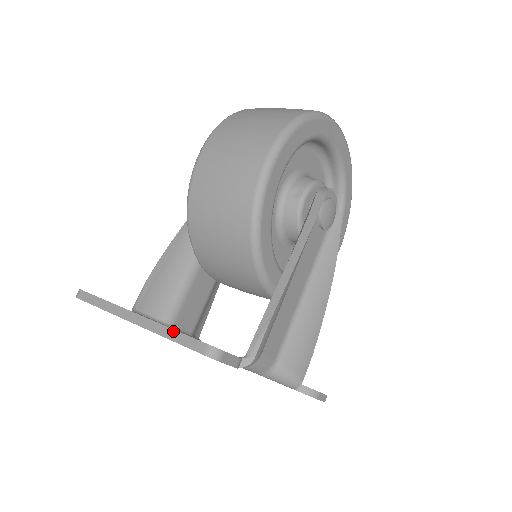
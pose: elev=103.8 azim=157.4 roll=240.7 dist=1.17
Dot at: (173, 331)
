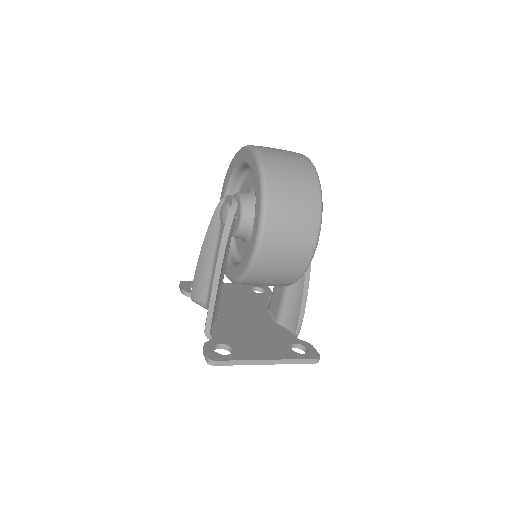
Dot at: (296, 360)
